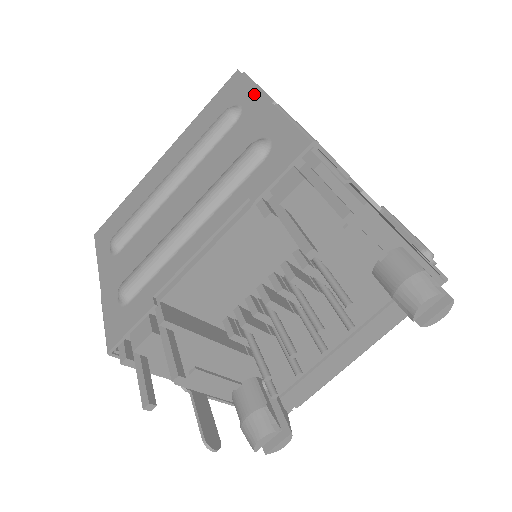
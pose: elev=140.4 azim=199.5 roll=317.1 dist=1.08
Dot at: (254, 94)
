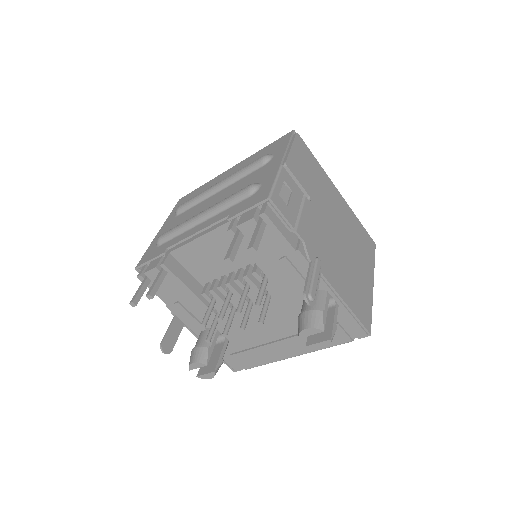
Dot at: (282, 152)
